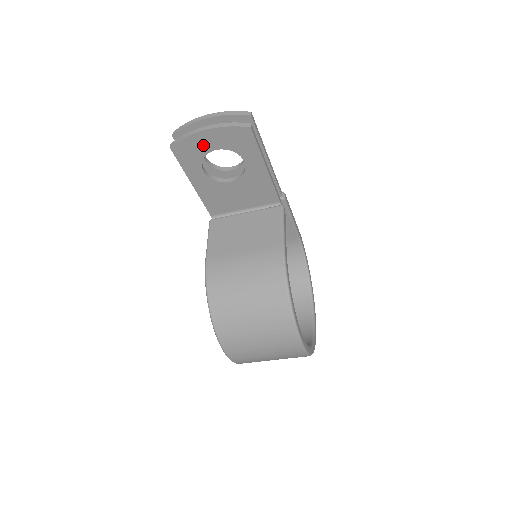
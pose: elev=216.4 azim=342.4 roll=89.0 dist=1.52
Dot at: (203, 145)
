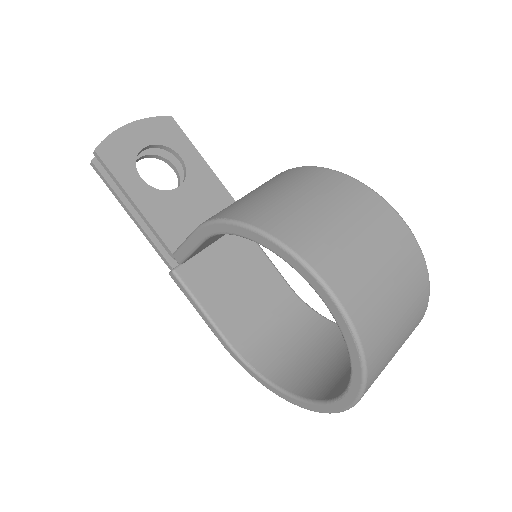
Dot at: (131, 142)
